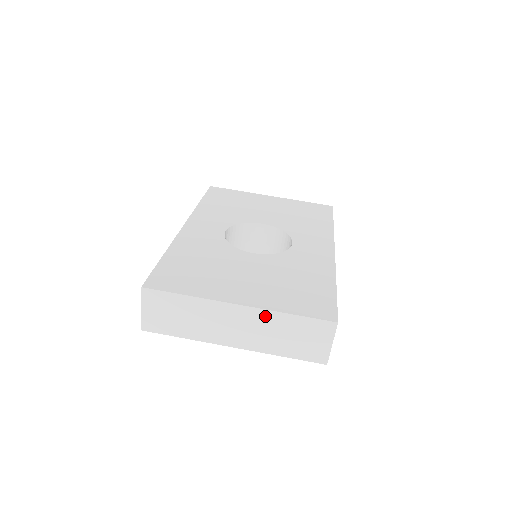
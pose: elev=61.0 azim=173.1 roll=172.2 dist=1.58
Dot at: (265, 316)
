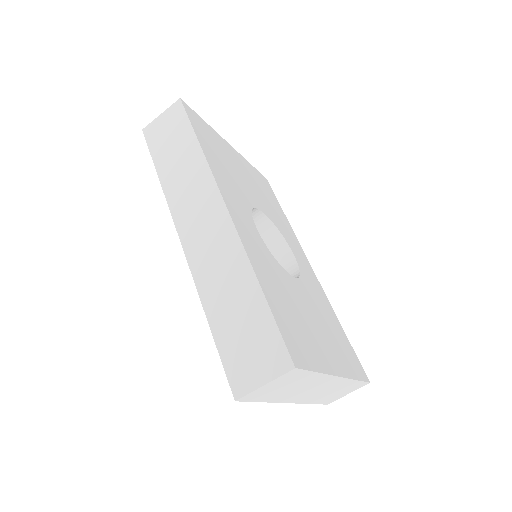
Dot at: (343, 382)
